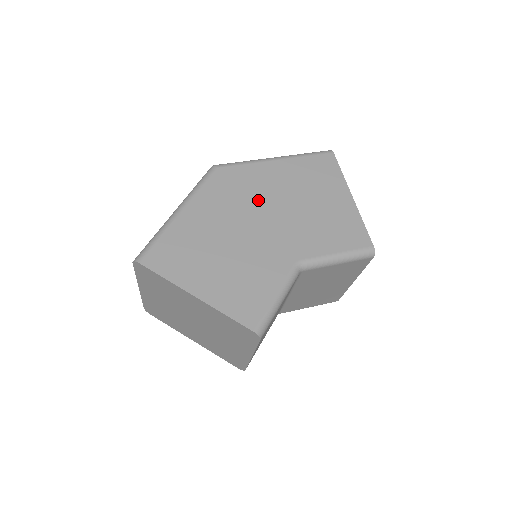
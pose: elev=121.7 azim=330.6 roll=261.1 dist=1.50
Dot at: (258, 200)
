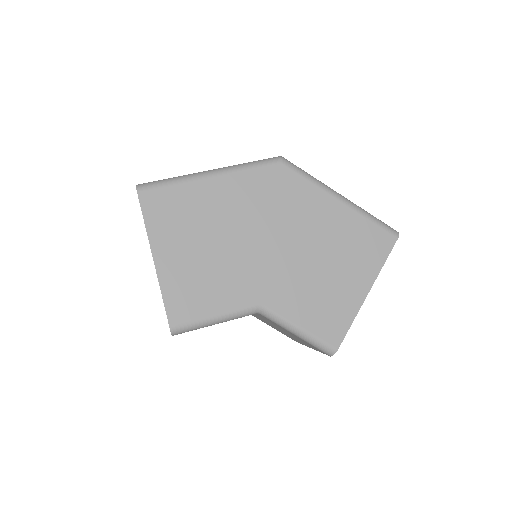
Dot at: (285, 223)
